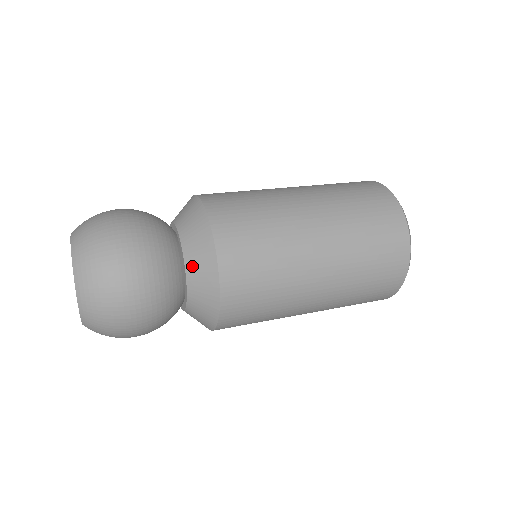
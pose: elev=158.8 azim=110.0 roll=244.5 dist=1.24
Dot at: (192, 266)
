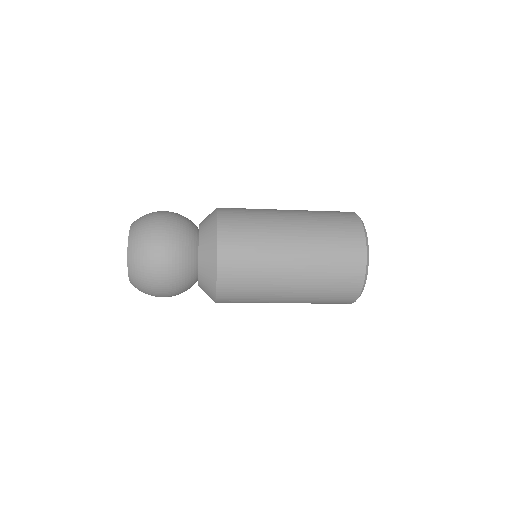
Dot at: (203, 244)
